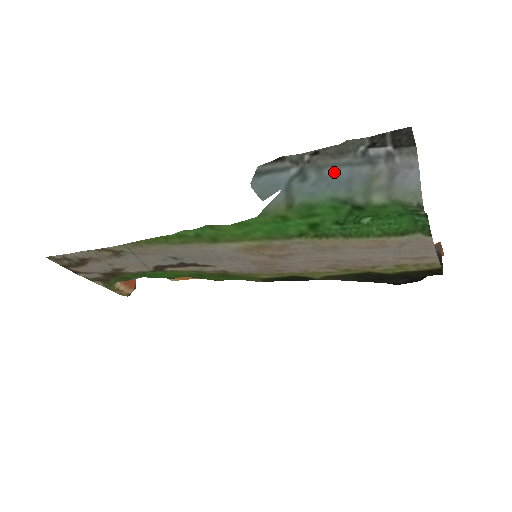
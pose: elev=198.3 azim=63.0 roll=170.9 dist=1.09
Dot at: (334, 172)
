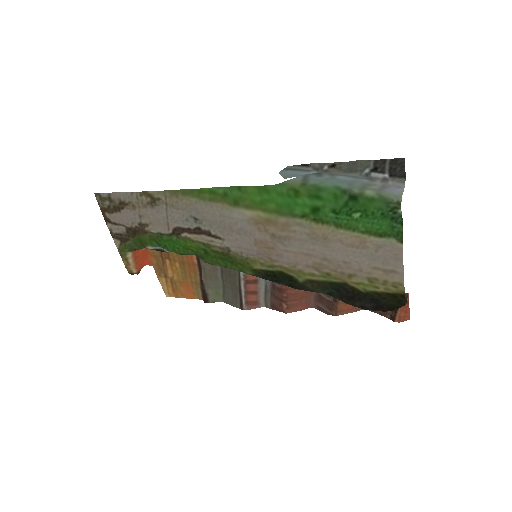
Dot at: (342, 178)
